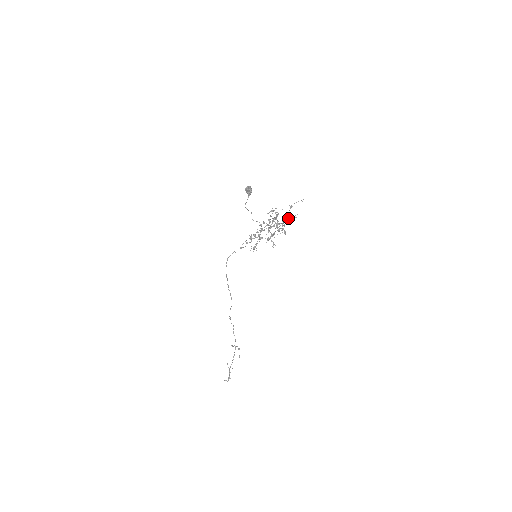
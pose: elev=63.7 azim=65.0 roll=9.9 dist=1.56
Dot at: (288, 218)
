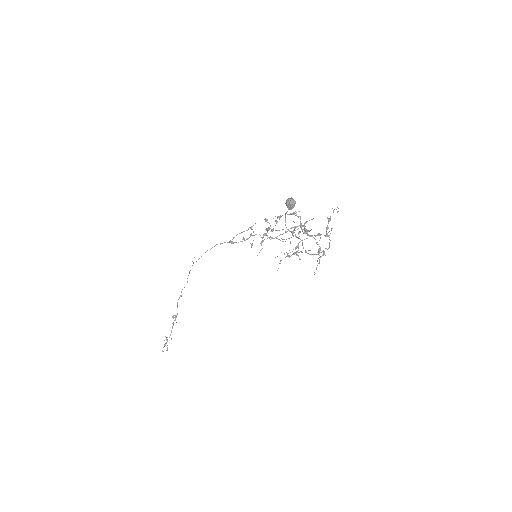
Dot at: occluded
